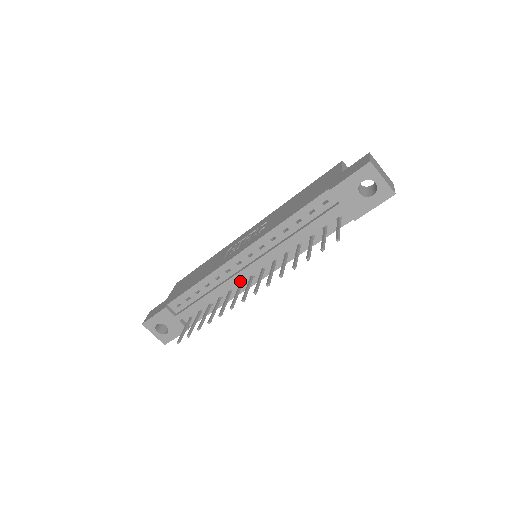
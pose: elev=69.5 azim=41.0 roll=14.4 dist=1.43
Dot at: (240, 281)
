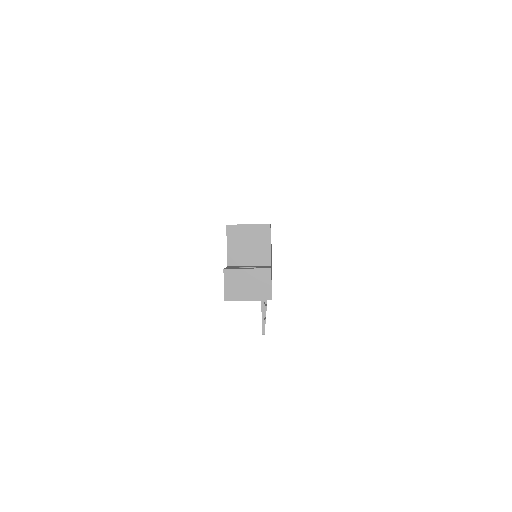
Dot at: occluded
